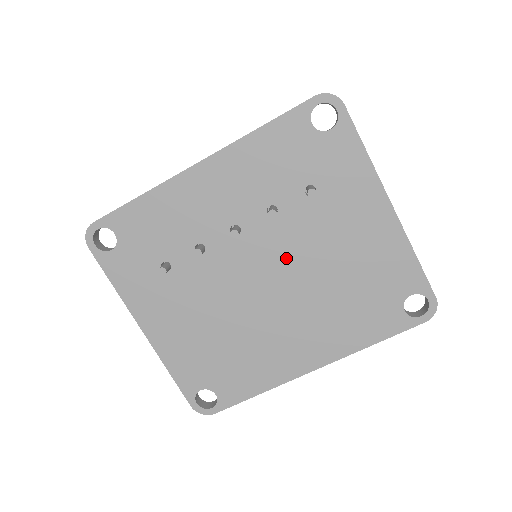
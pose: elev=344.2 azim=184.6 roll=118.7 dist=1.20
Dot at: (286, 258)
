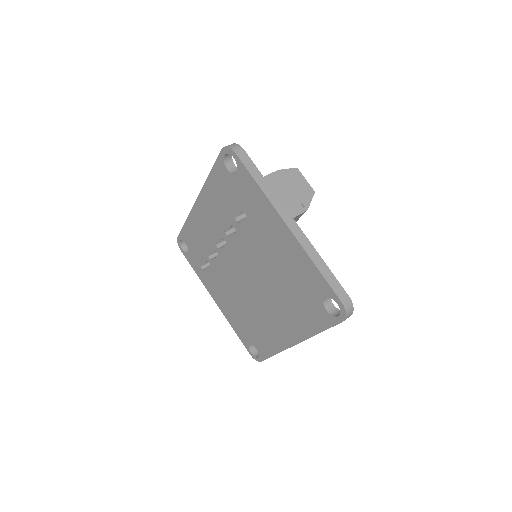
Dot at: (251, 262)
